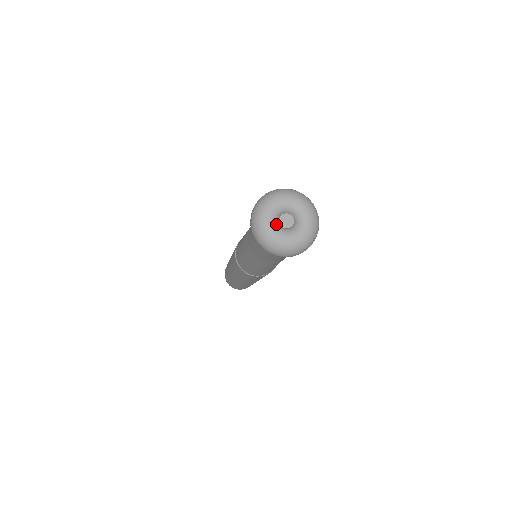
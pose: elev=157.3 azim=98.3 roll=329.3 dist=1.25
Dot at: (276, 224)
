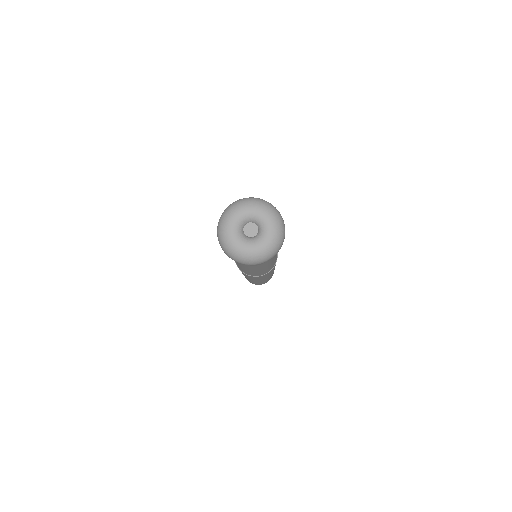
Dot at: (239, 232)
